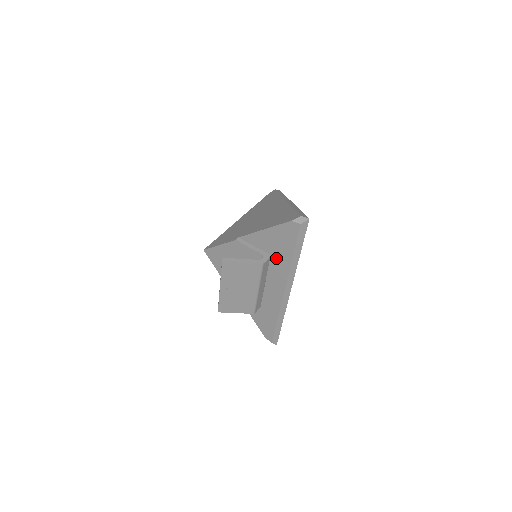
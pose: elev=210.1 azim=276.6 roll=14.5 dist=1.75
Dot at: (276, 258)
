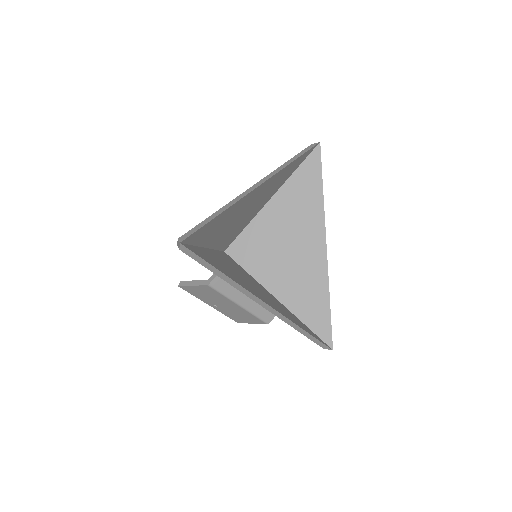
Dot at: occluded
